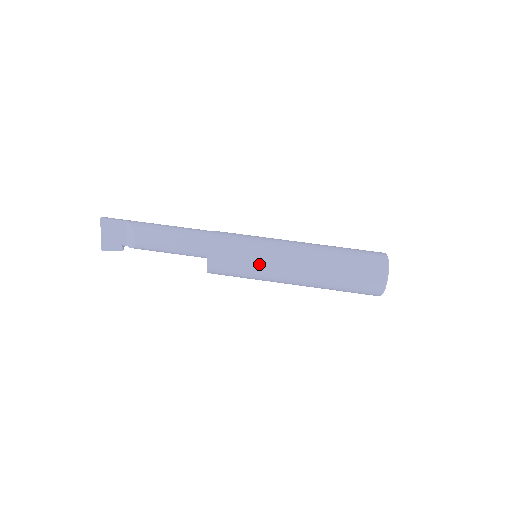
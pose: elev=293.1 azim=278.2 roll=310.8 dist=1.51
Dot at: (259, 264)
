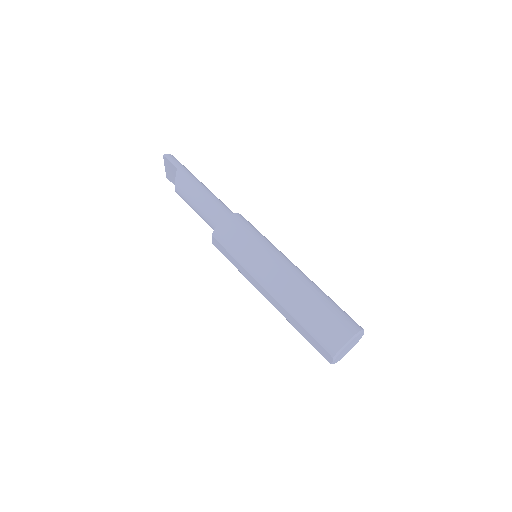
Dot at: (243, 269)
